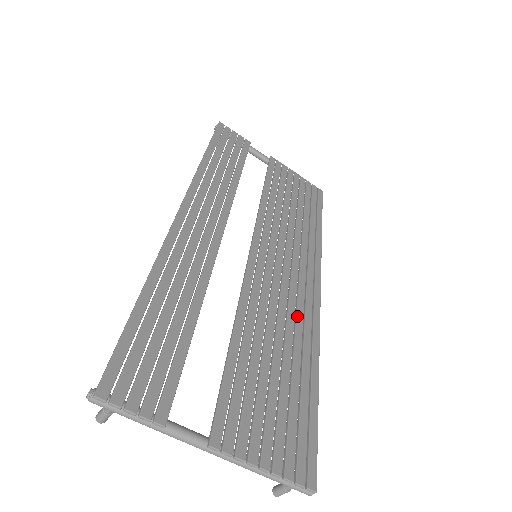
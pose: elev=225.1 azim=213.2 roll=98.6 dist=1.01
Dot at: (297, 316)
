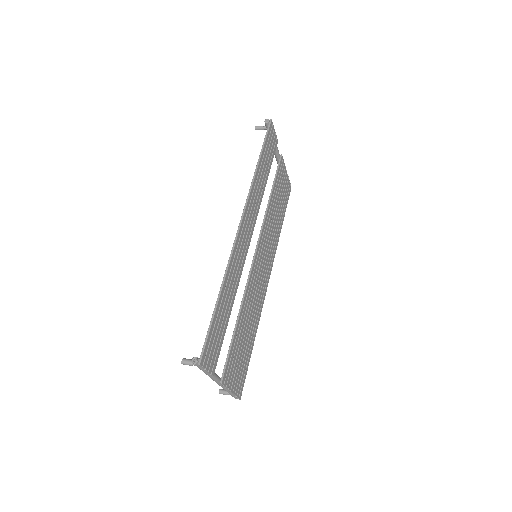
Dot at: (259, 300)
